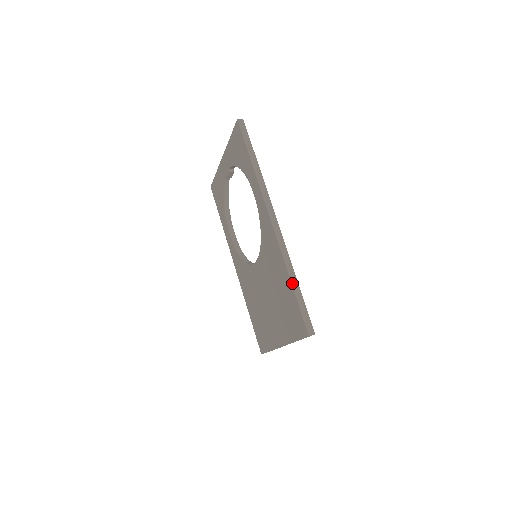
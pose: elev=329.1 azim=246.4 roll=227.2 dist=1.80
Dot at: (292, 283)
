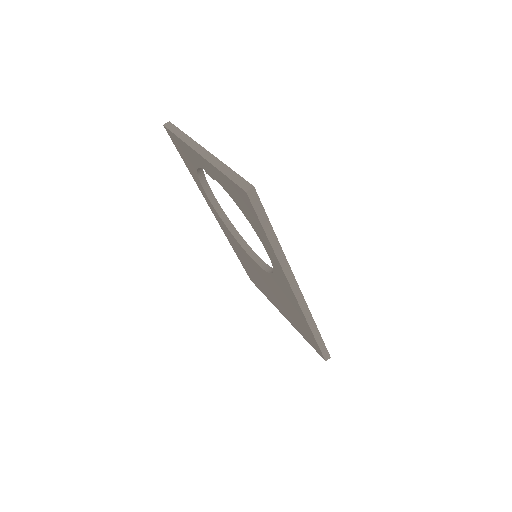
Dot at: (314, 335)
